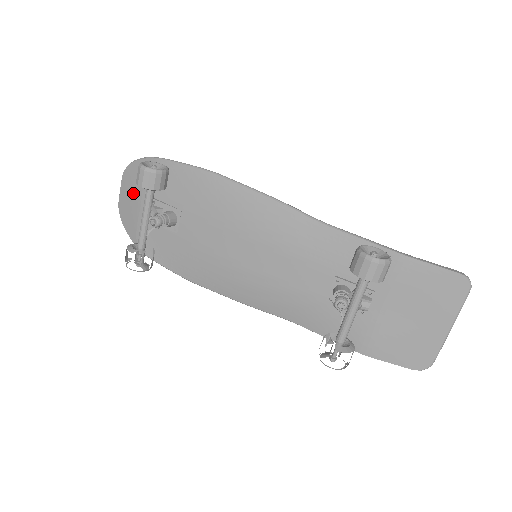
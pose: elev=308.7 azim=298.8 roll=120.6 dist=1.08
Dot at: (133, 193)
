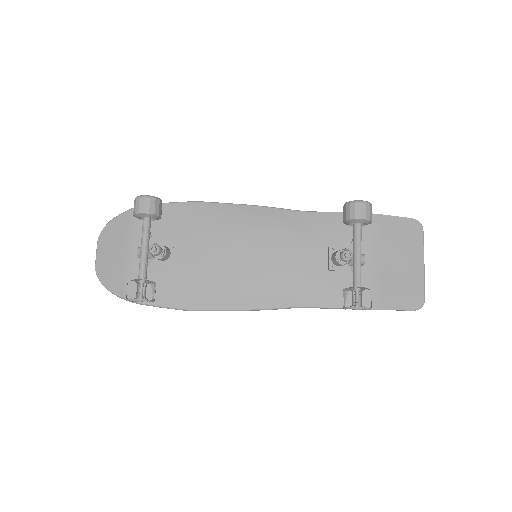
Dot at: (115, 247)
